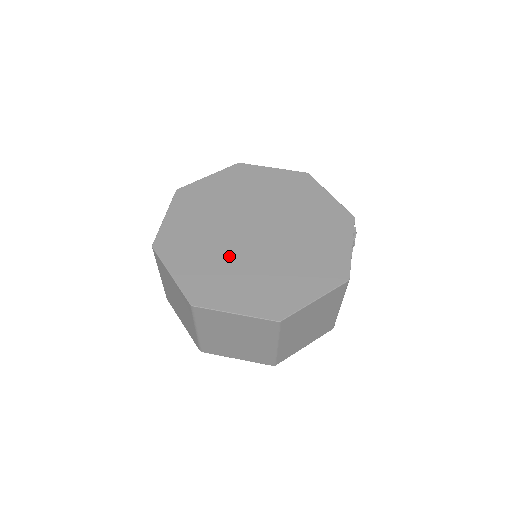
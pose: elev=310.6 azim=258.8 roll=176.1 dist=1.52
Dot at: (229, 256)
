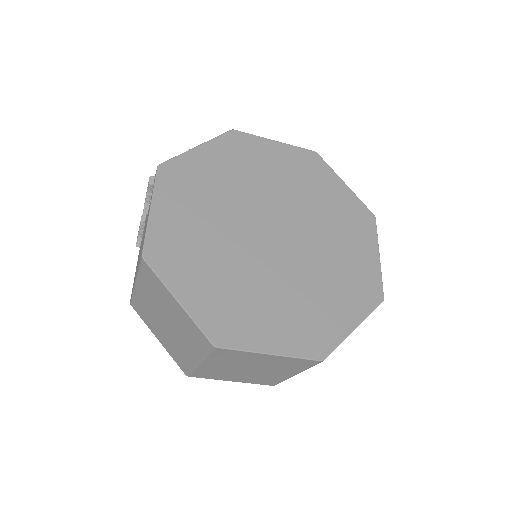
Dot at: (248, 271)
